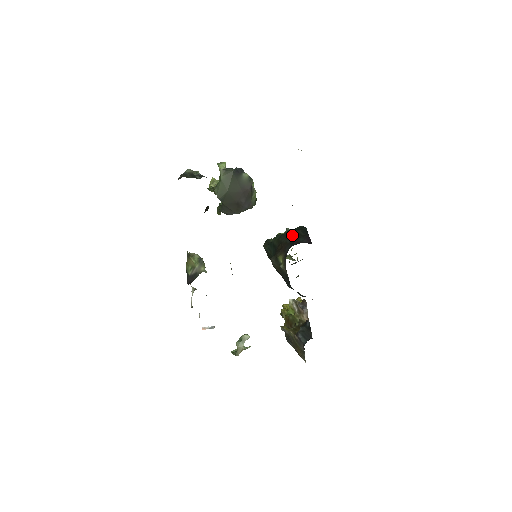
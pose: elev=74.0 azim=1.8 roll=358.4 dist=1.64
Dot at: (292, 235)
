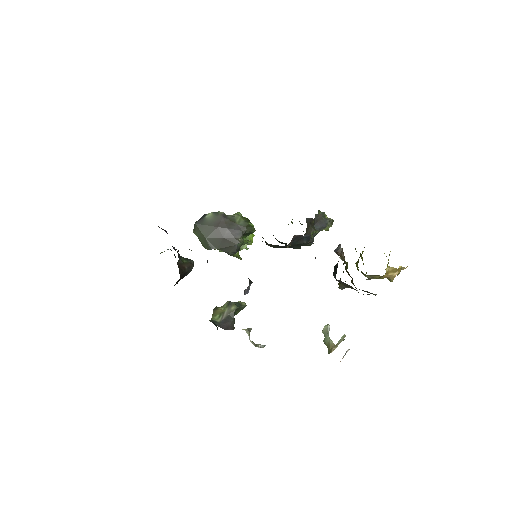
Dot at: occluded
